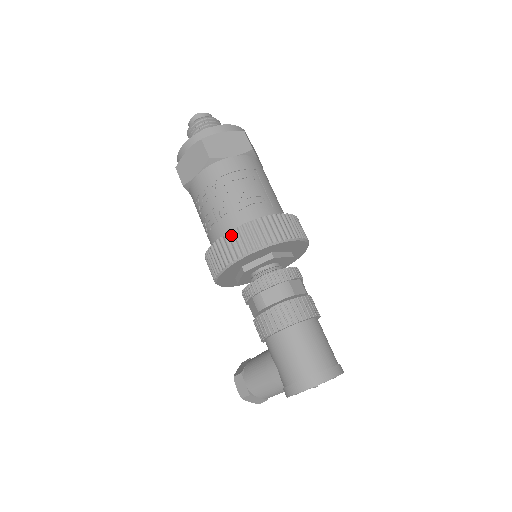
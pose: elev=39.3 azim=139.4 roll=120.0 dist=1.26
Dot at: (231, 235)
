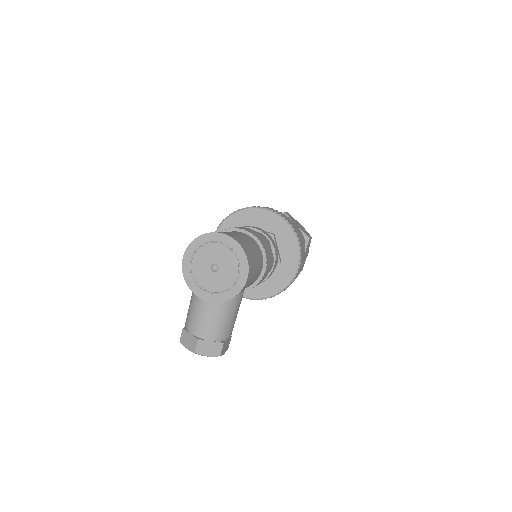
Dot at: occluded
